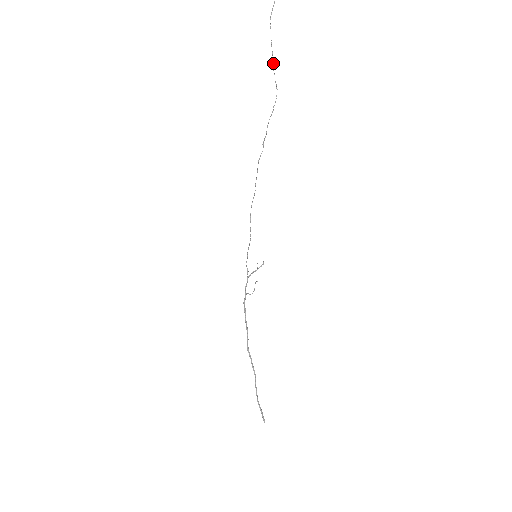
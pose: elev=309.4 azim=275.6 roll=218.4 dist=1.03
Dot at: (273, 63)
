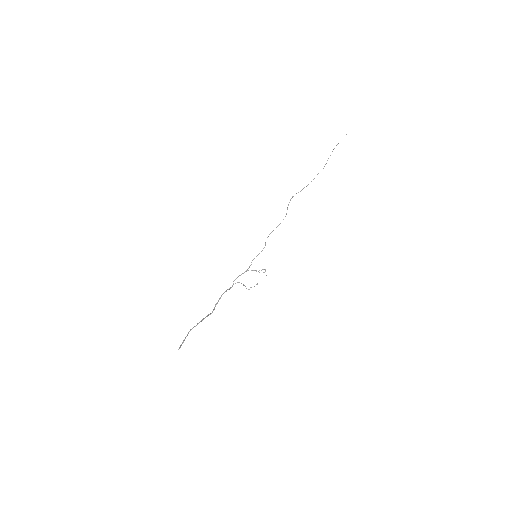
Dot at: occluded
